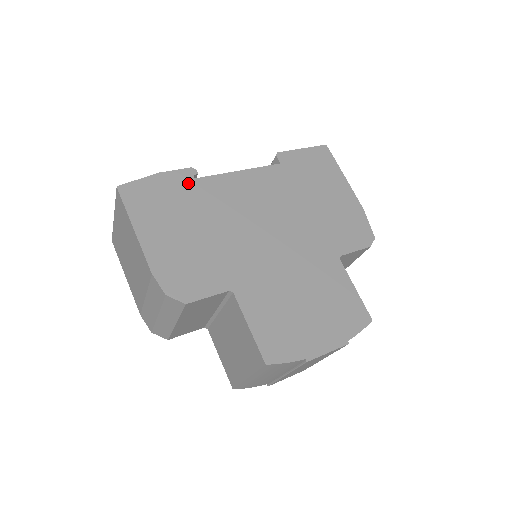
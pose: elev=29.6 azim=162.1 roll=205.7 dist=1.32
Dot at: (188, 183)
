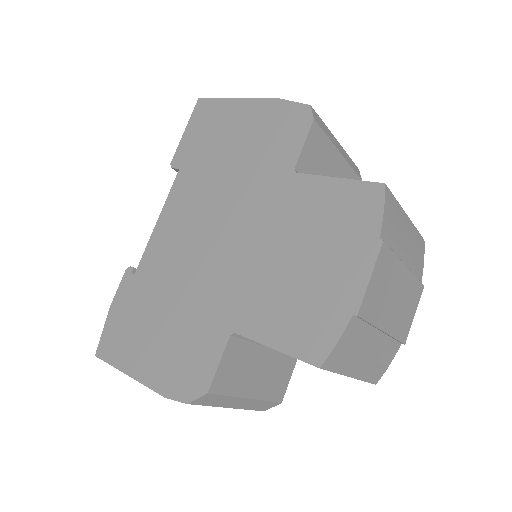
Dot at: (133, 285)
